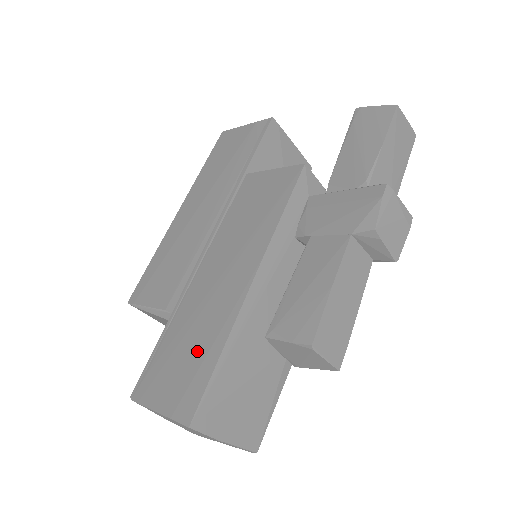
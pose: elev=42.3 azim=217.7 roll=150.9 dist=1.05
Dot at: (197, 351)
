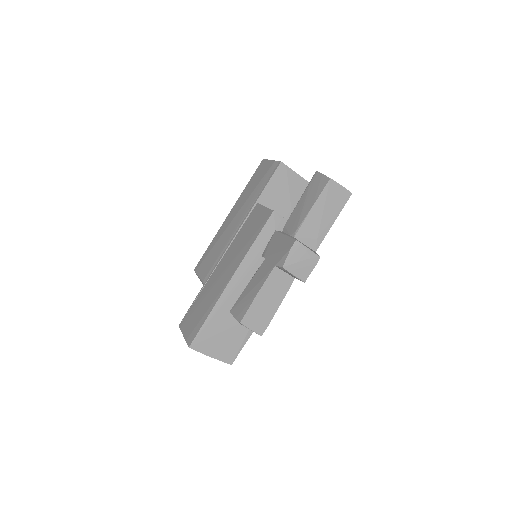
Dot at: (203, 311)
